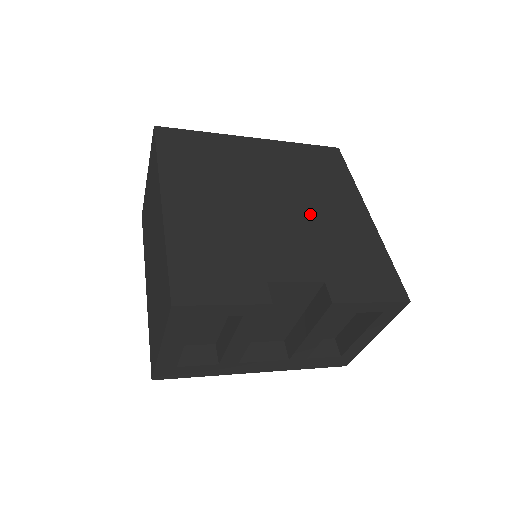
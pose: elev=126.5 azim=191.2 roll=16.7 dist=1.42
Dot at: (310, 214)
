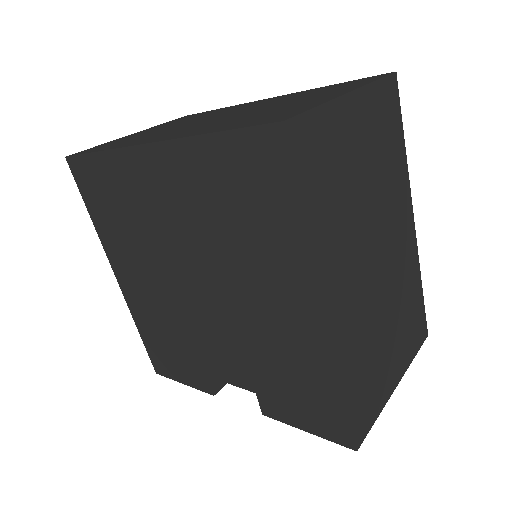
Dot at: (236, 304)
